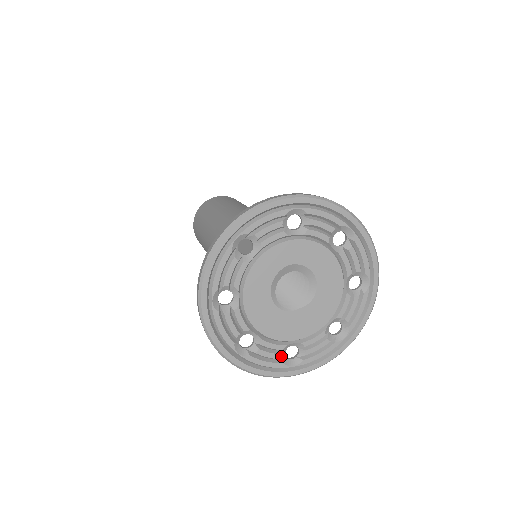
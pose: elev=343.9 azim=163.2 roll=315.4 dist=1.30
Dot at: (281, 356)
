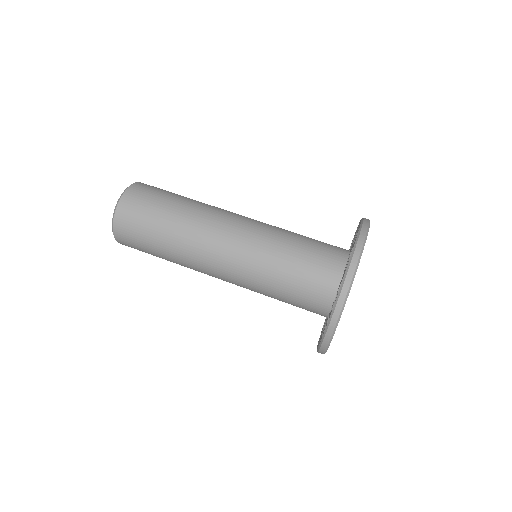
Dot at: occluded
